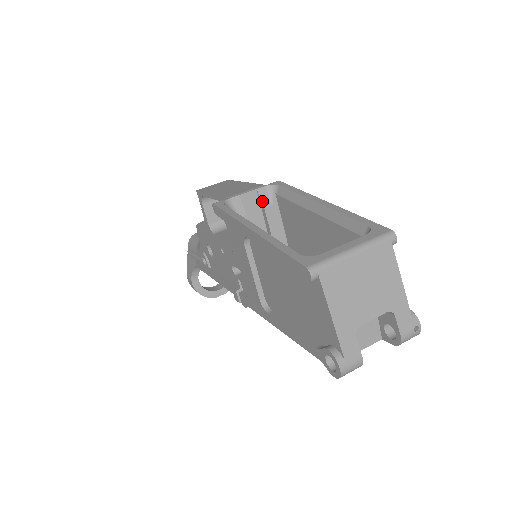
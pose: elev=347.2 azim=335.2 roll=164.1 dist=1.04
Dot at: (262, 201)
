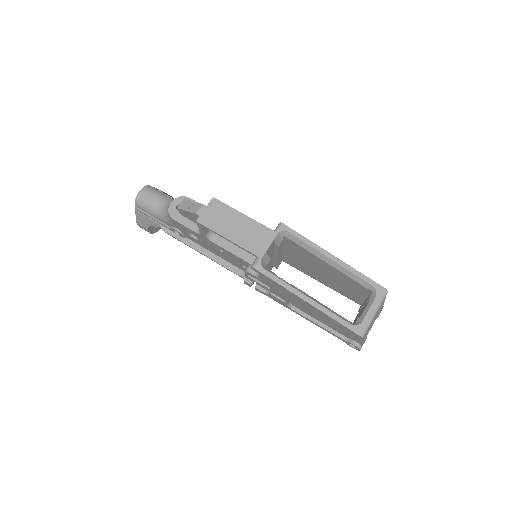
Dot at: (277, 244)
